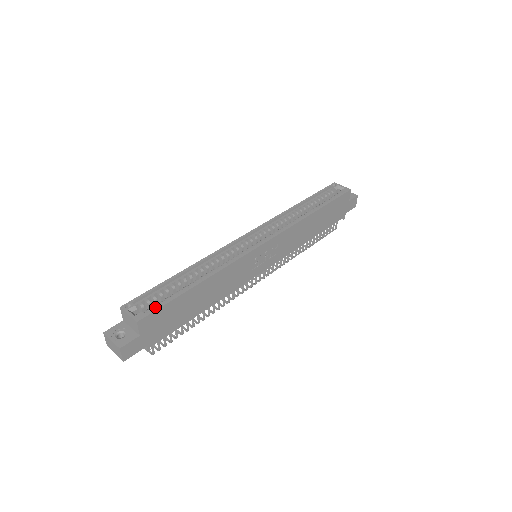
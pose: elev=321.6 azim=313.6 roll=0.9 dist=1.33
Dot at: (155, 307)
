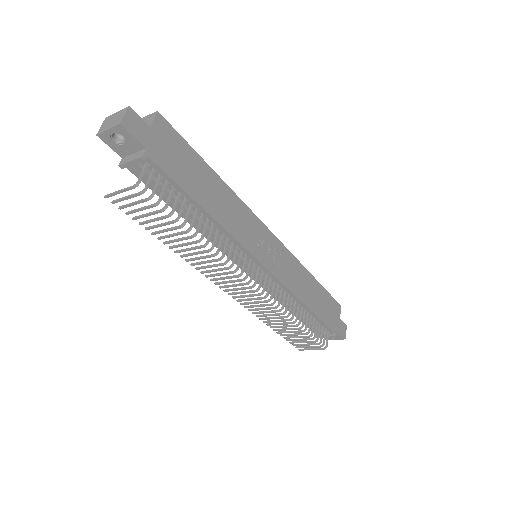
Dot at: occluded
